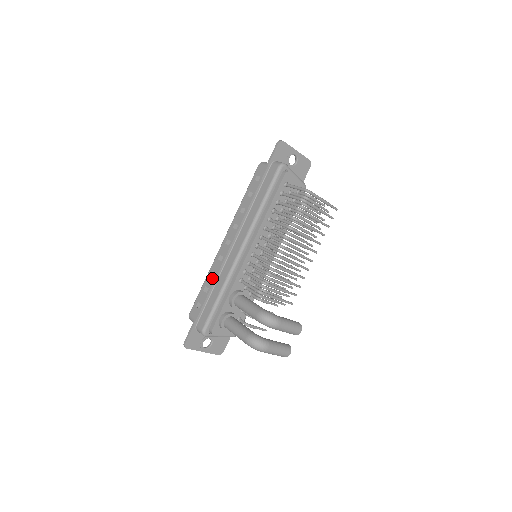
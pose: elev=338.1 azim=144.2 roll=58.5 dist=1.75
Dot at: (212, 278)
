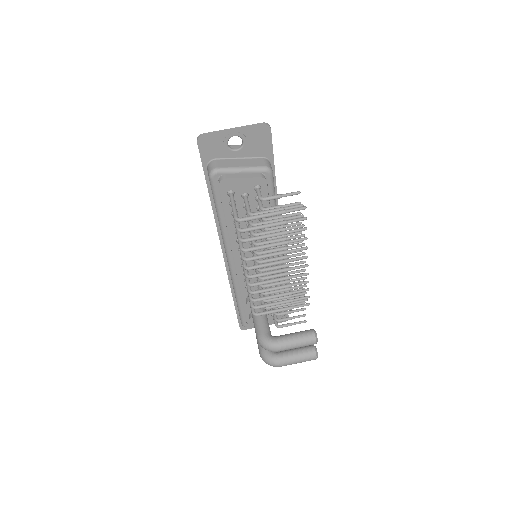
Dot at: occluded
